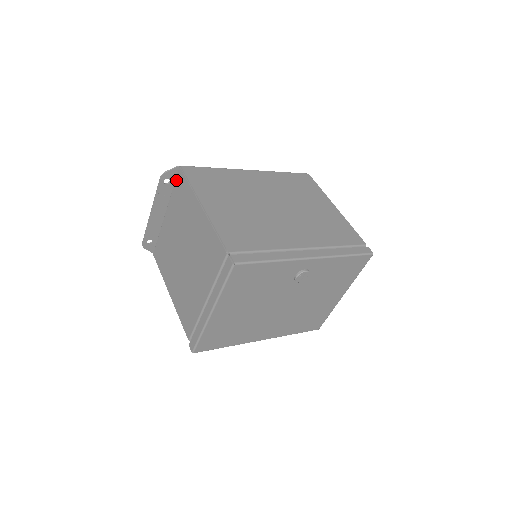
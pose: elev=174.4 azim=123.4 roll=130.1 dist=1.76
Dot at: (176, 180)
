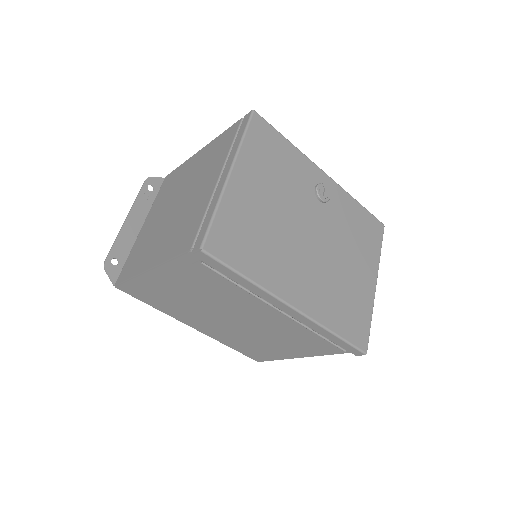
Dot at: (161, 187)
